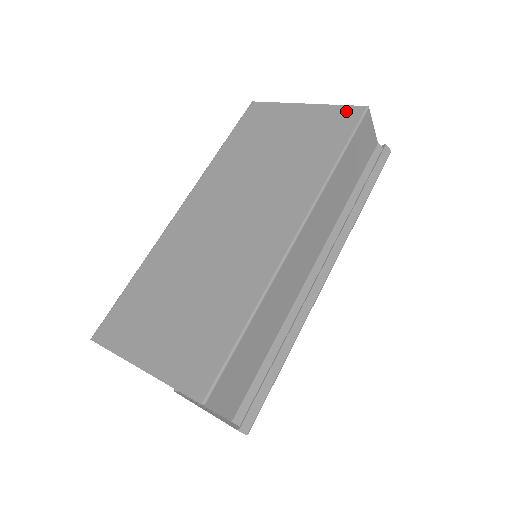
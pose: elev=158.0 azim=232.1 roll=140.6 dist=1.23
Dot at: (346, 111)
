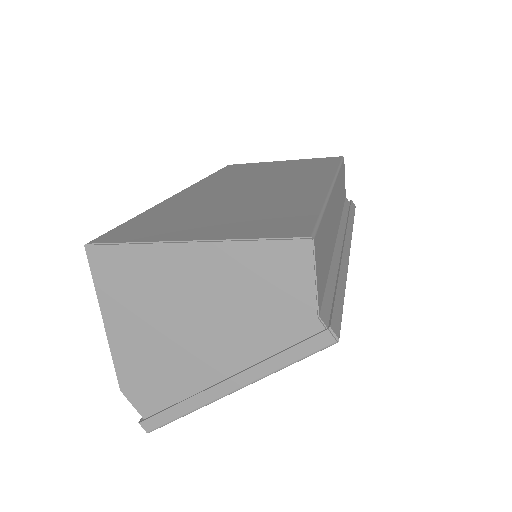
Dot at: (326, 158)
